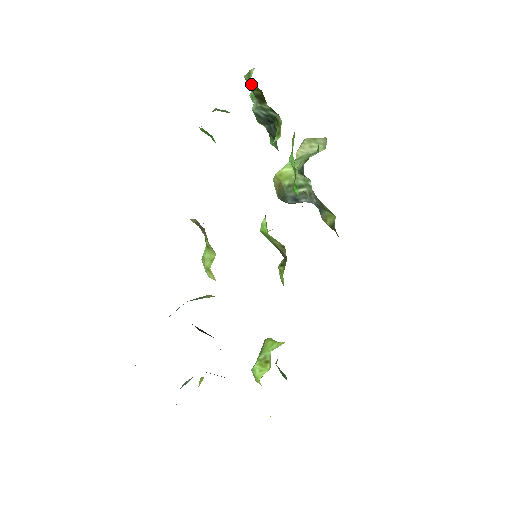
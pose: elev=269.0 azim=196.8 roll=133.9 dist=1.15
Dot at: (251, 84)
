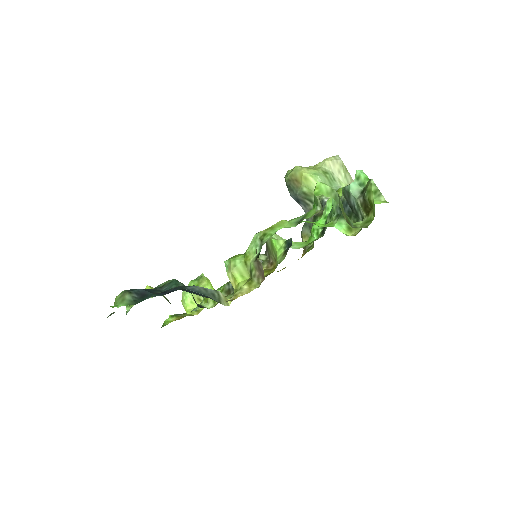
Dot at: (372, 200)
